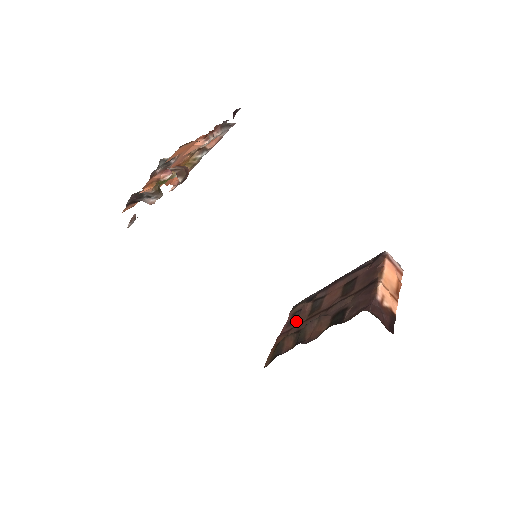
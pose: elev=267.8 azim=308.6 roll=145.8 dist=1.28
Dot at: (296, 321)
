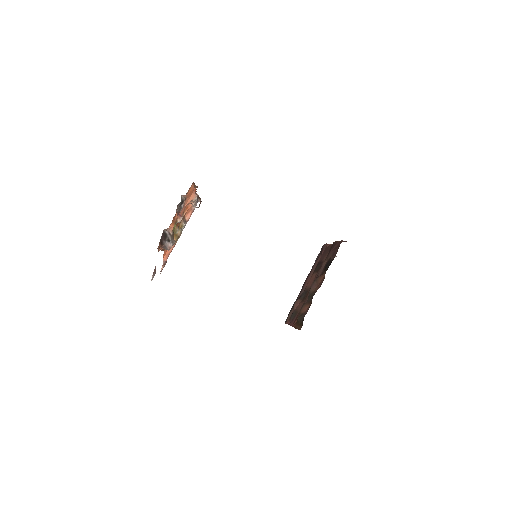
Dot at: (297, 311)
